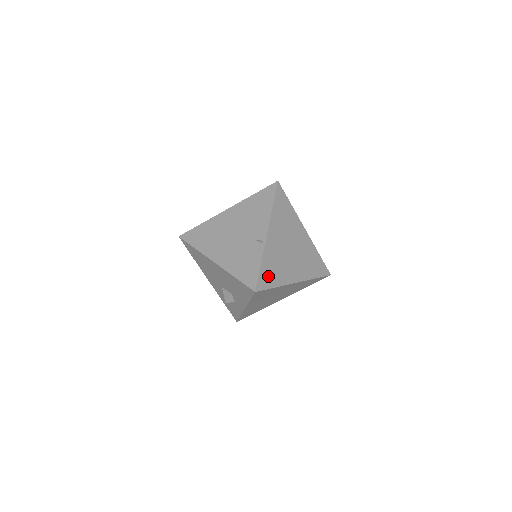
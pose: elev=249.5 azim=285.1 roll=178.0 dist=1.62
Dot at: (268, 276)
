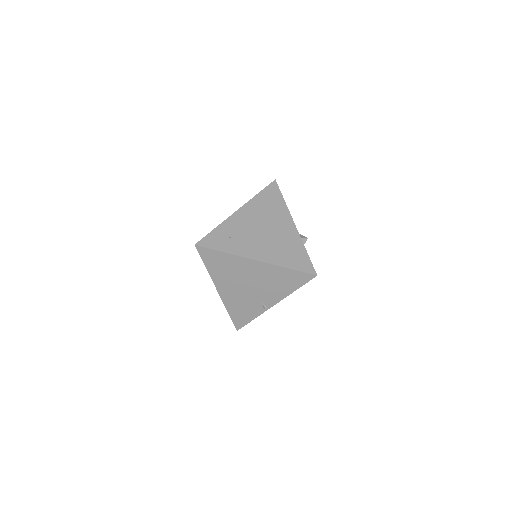
Dot at: occluded
